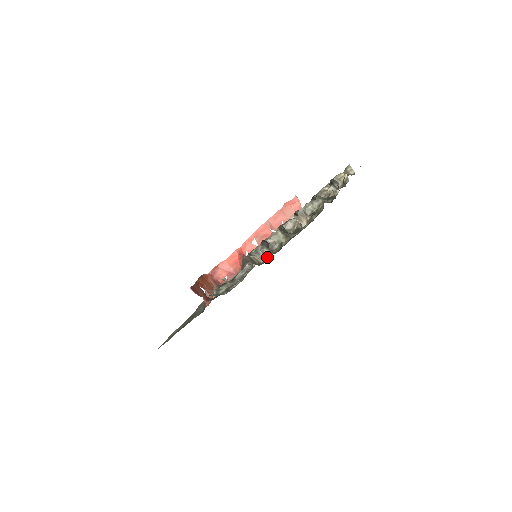
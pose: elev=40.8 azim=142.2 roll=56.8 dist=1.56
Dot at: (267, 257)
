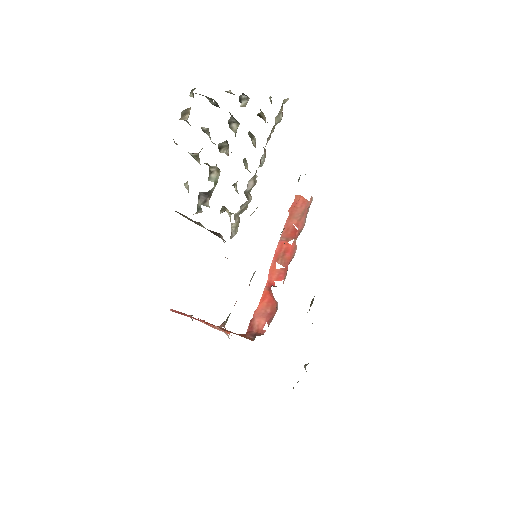
Dot at: (188, 189)
